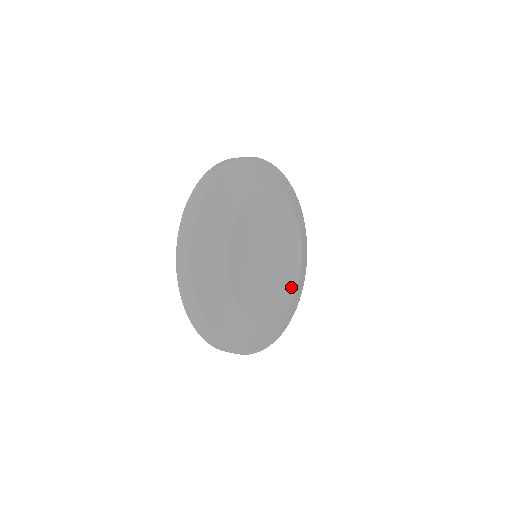
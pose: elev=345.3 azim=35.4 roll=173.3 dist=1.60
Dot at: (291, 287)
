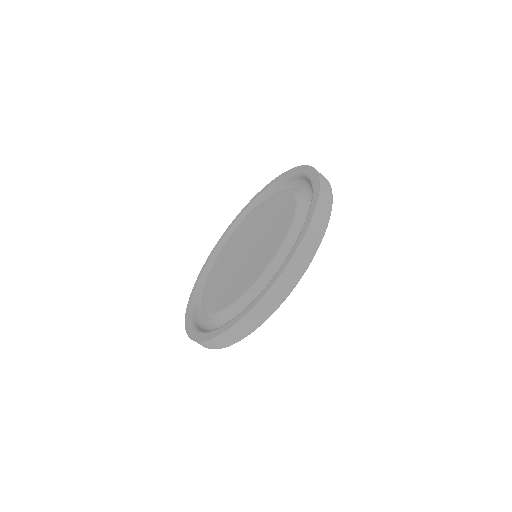
Dot at: occluded
